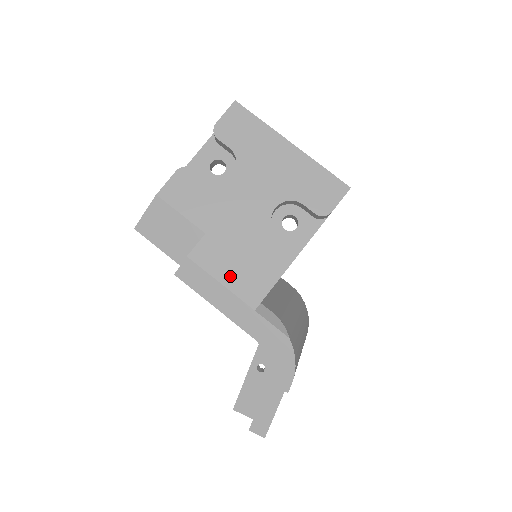
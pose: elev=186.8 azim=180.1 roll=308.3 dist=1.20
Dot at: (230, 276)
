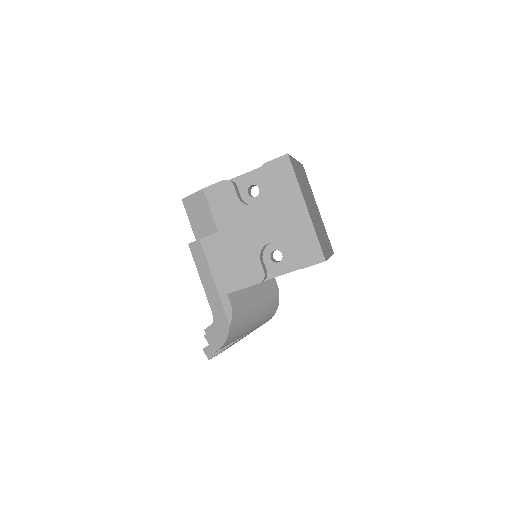
Dot at: (217, 267)
